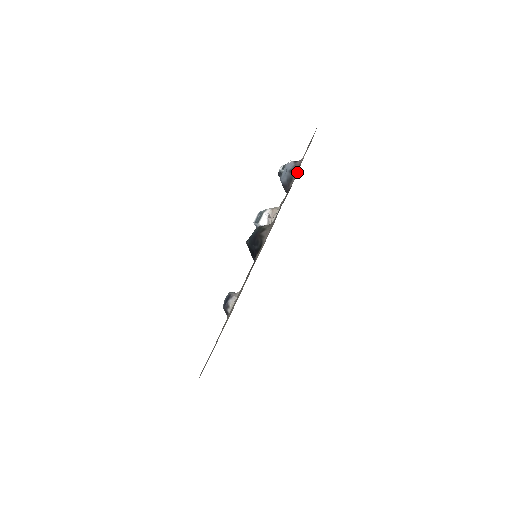
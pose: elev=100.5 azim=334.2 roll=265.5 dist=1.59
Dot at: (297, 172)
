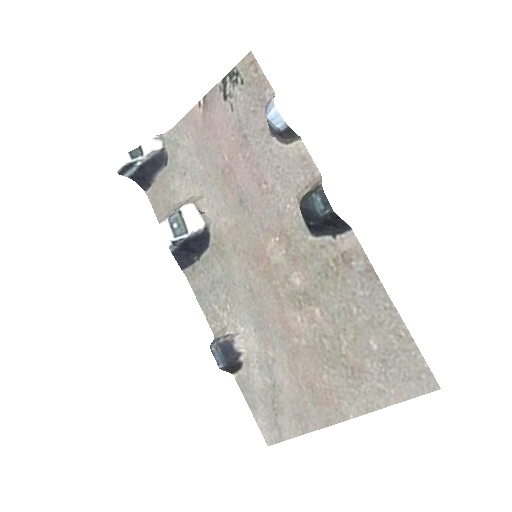
Dot at: (199, 138)
